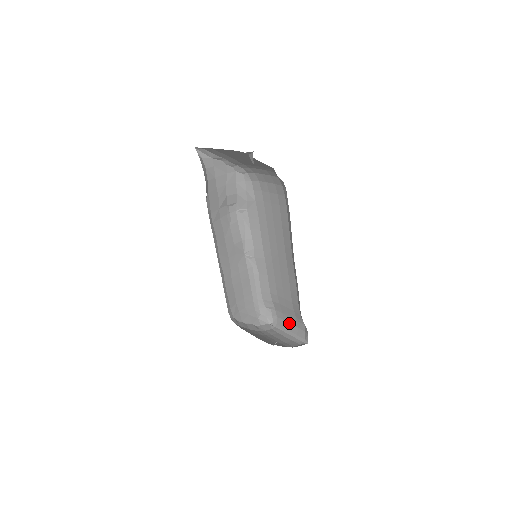
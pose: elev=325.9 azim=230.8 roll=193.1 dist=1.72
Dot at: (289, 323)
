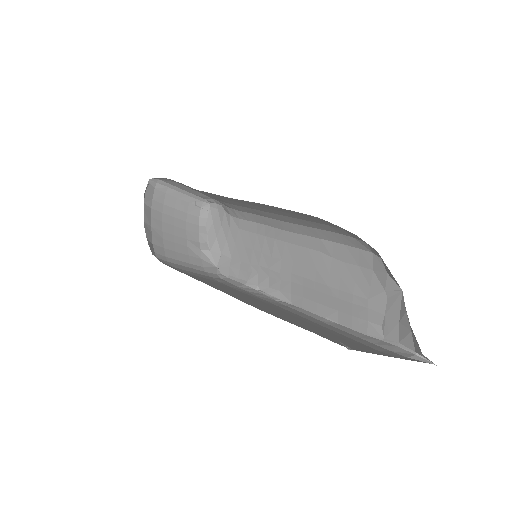
Dot at: (187, 187)
